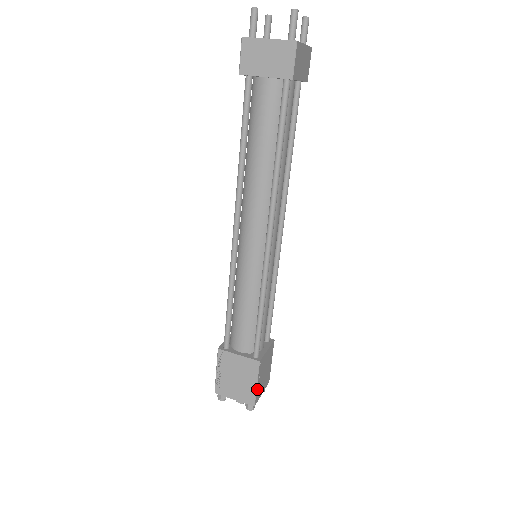
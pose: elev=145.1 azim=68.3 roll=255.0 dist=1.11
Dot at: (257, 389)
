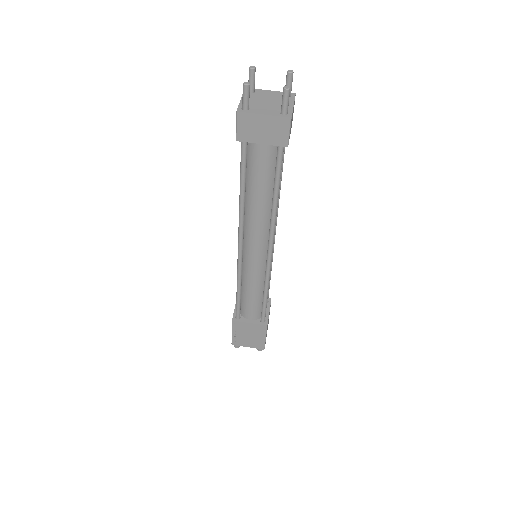
Dot at: (265, 339)
